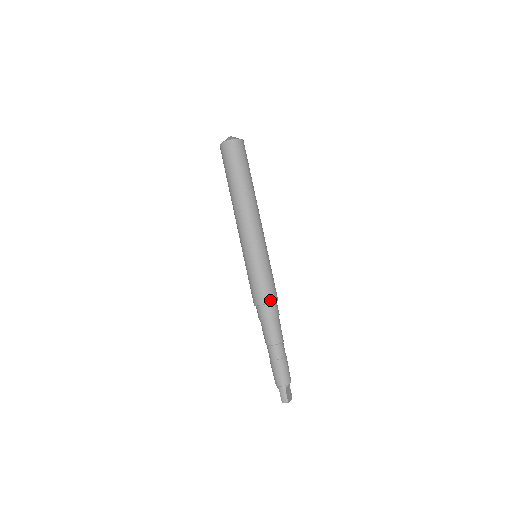
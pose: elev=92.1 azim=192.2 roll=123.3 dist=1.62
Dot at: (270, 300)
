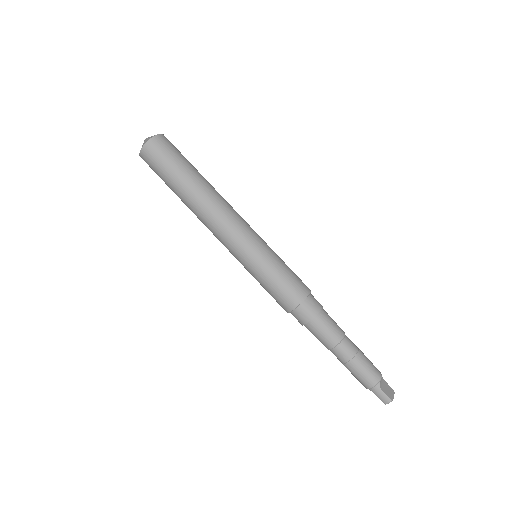
Dot at: (301, 298)
